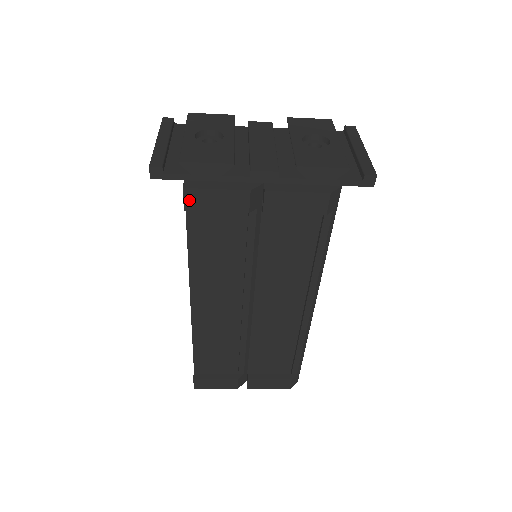
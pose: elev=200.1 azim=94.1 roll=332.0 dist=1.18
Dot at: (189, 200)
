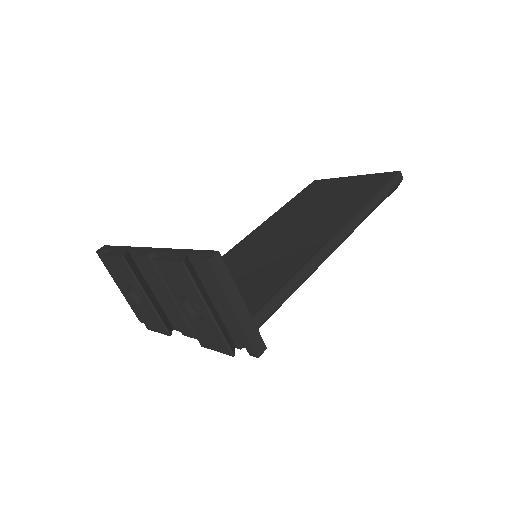
Dot at: occluded
